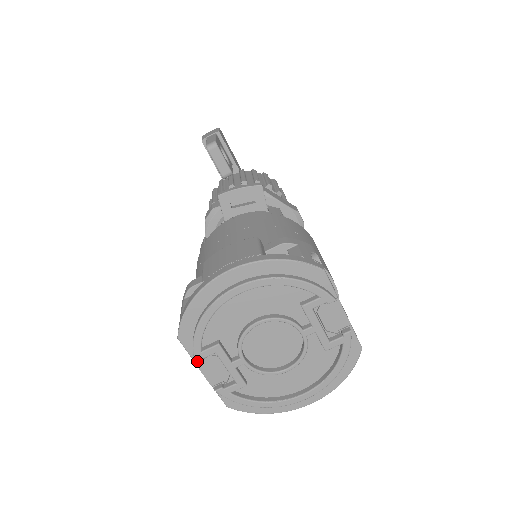
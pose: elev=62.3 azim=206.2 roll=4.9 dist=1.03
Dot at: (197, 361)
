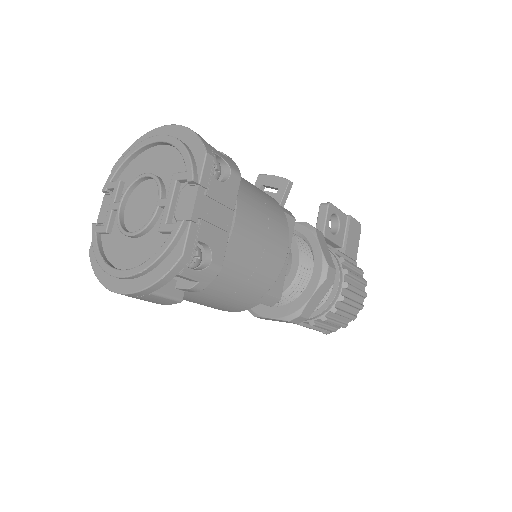
Dot at: (104, 188)
